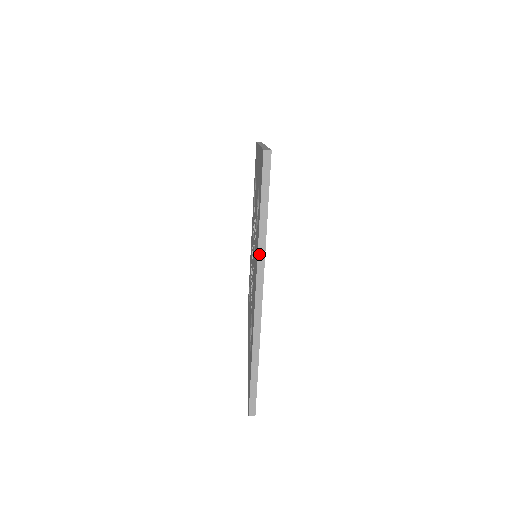
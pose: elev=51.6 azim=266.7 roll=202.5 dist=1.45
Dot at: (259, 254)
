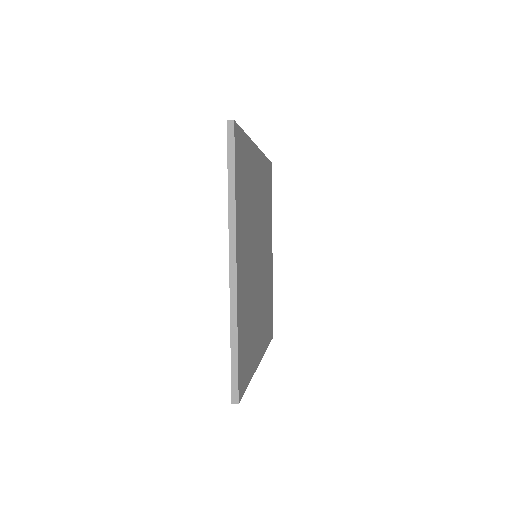
Dot at: occluded
